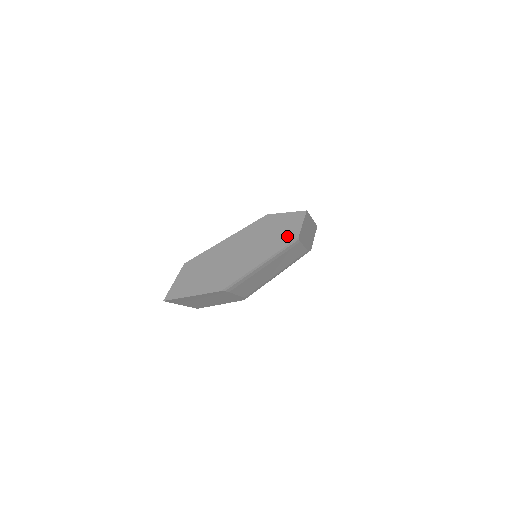
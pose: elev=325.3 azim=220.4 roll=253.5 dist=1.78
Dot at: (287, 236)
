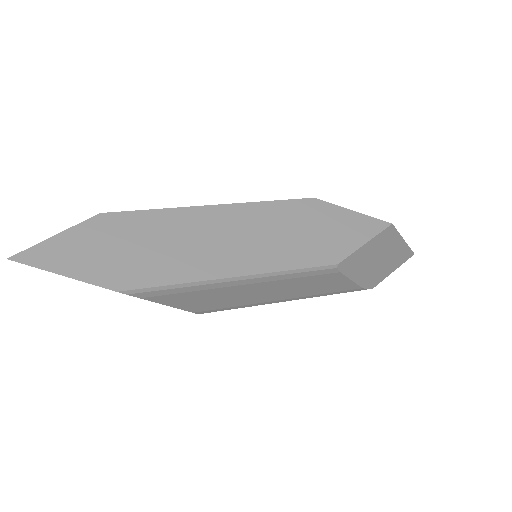
Dot at: (318, 252)
